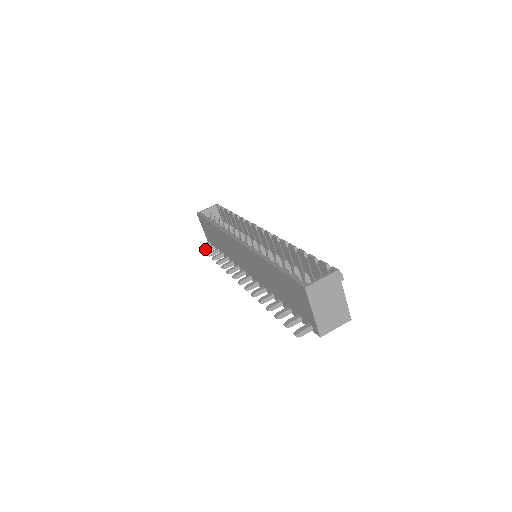
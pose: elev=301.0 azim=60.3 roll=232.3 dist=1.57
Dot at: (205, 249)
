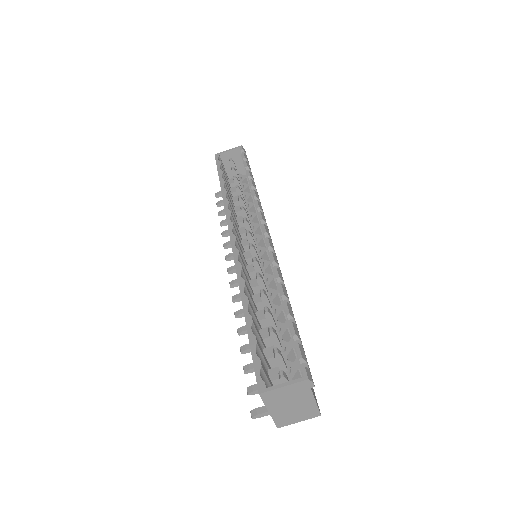
Dot at: (218, 202)
